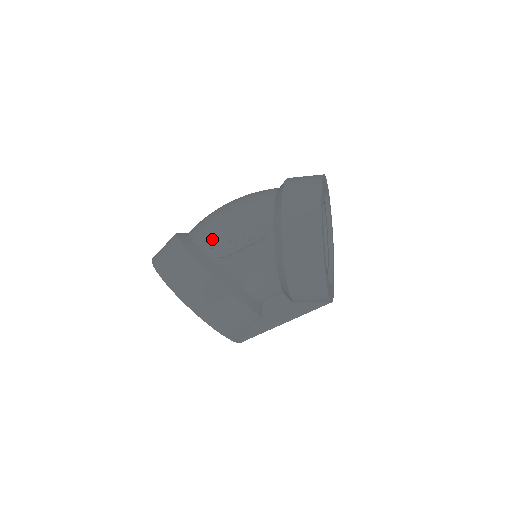
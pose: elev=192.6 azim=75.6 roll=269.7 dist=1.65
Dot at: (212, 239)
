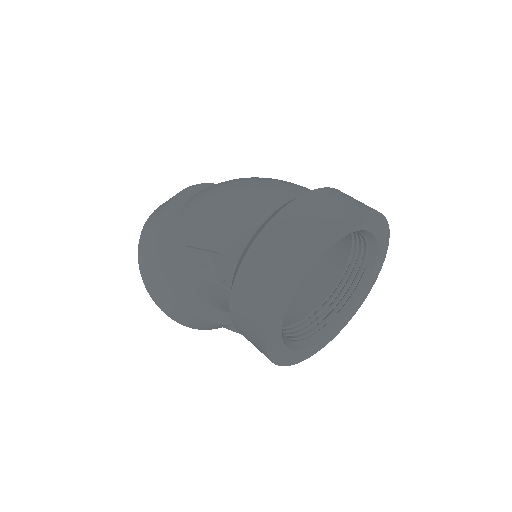
Dot at: (182, 244)
